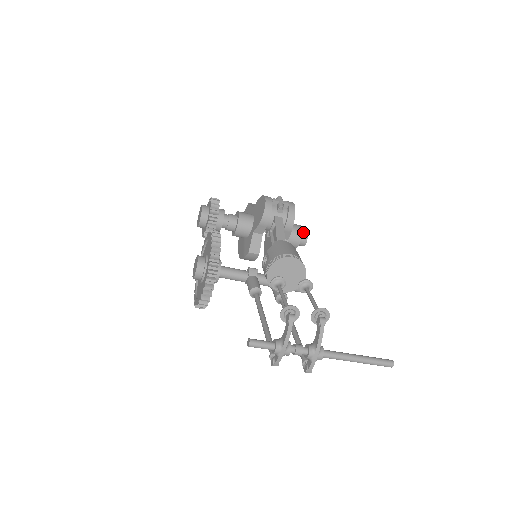
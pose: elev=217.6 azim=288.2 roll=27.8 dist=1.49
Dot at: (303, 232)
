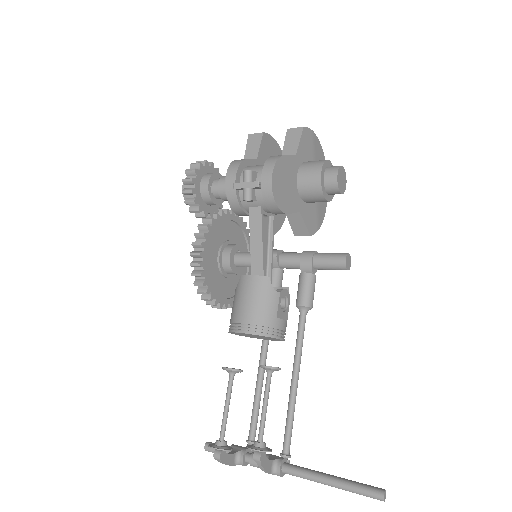
Dot at: (328, 180)
